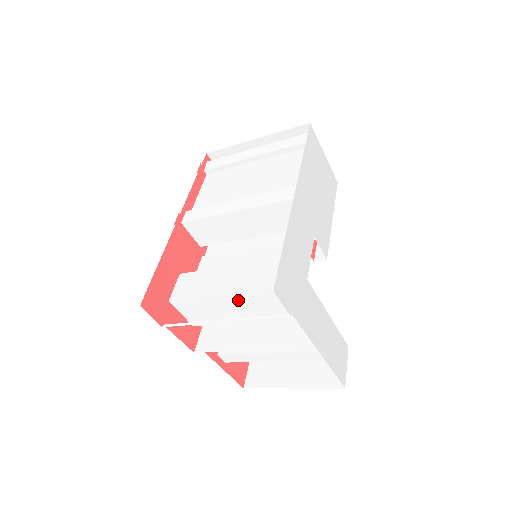
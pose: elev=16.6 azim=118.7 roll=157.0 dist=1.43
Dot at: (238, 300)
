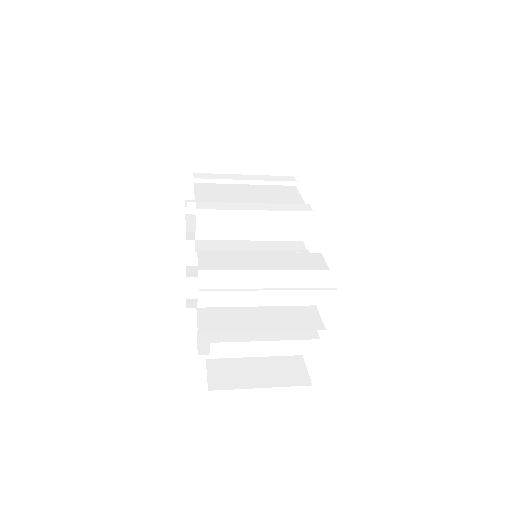
Dot at: (271, 279)
